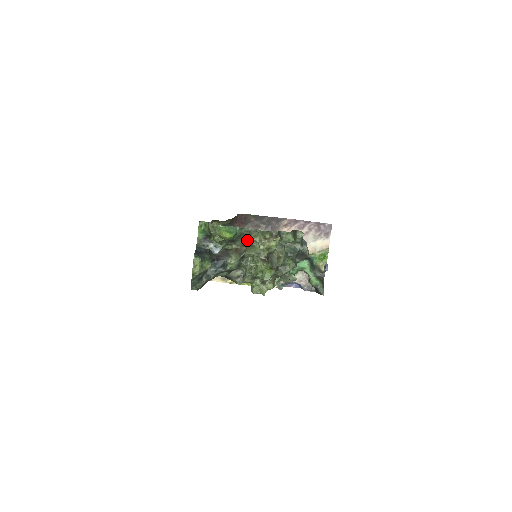
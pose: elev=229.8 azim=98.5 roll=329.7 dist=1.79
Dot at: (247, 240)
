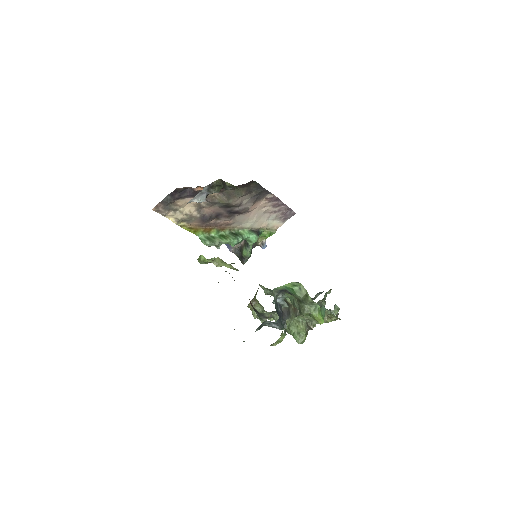
Dot at: occluded
